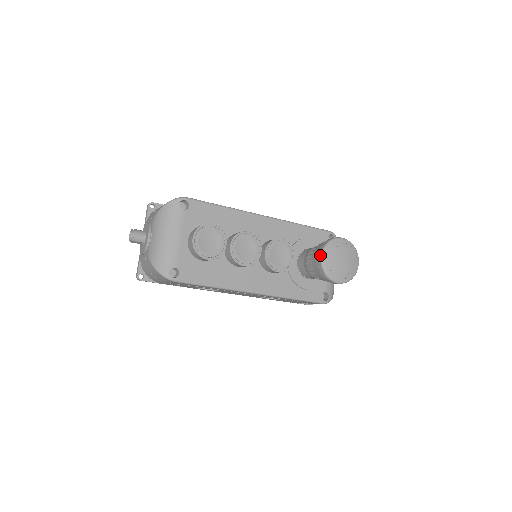
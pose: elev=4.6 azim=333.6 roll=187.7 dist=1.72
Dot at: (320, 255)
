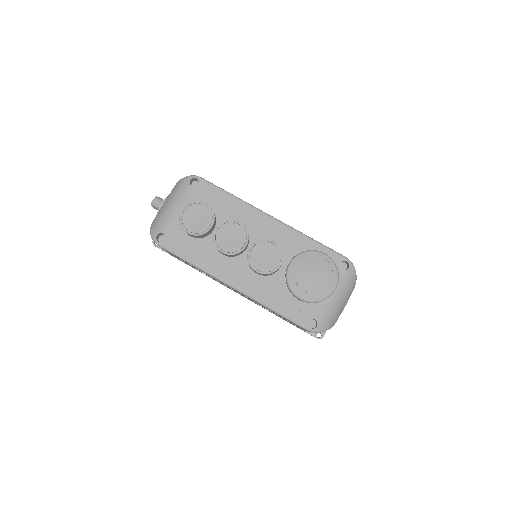
Dot at: (290, 262)
